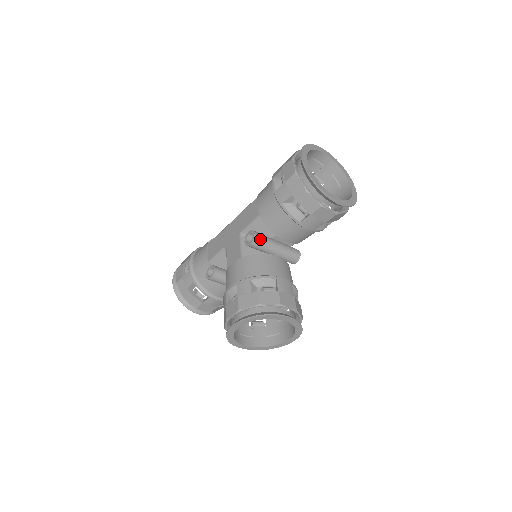
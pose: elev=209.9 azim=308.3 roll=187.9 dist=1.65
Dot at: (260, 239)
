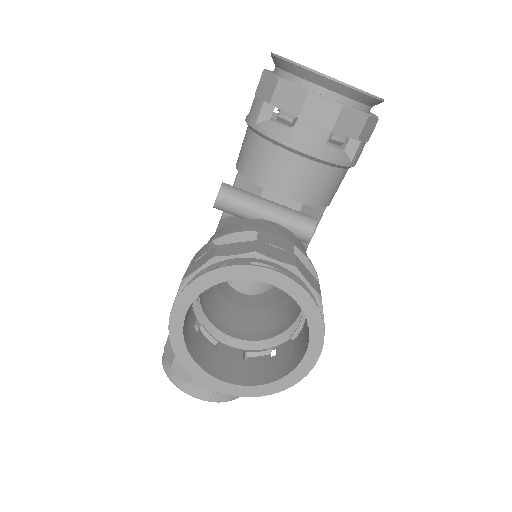
Dot at: (233, 190)
